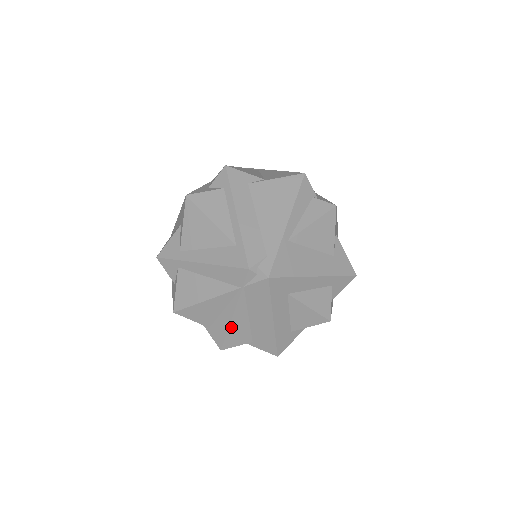
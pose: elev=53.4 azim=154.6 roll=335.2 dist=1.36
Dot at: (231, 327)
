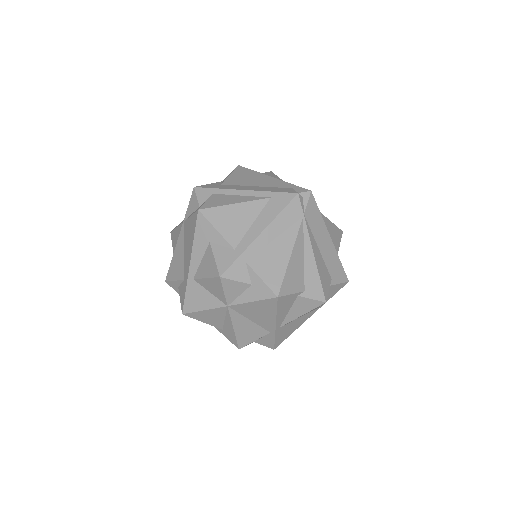
Dot at: (318, 267)
